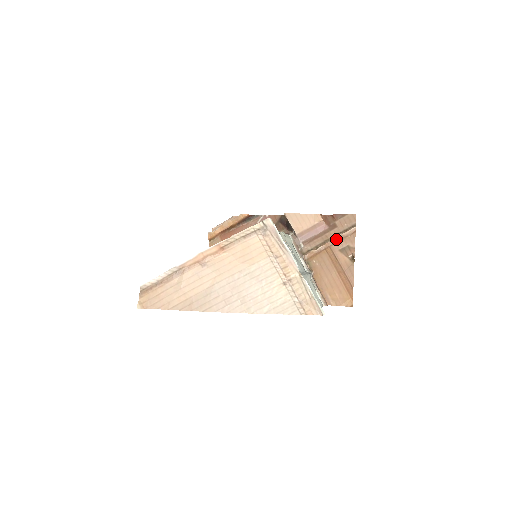
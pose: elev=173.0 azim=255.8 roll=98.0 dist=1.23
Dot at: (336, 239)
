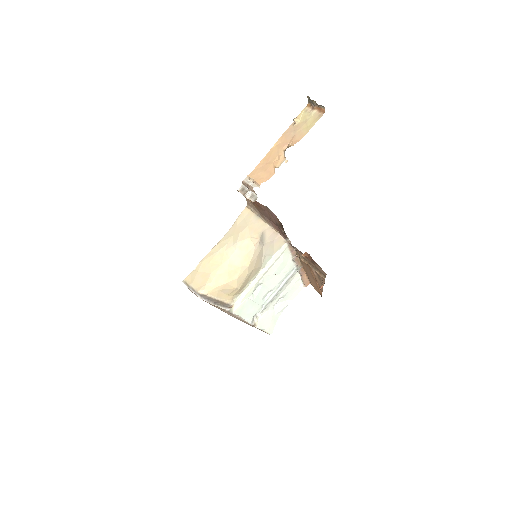
Dot at: (314, 270)
